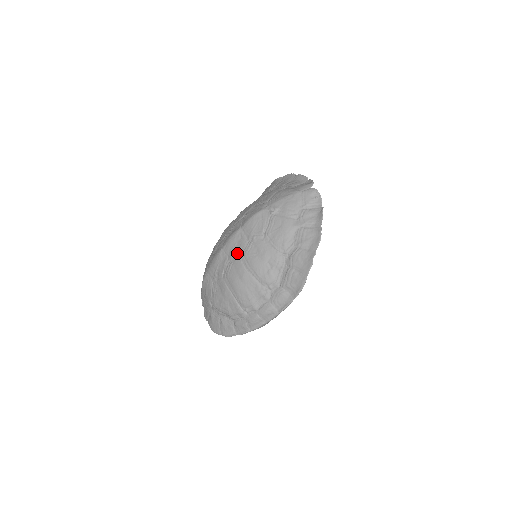
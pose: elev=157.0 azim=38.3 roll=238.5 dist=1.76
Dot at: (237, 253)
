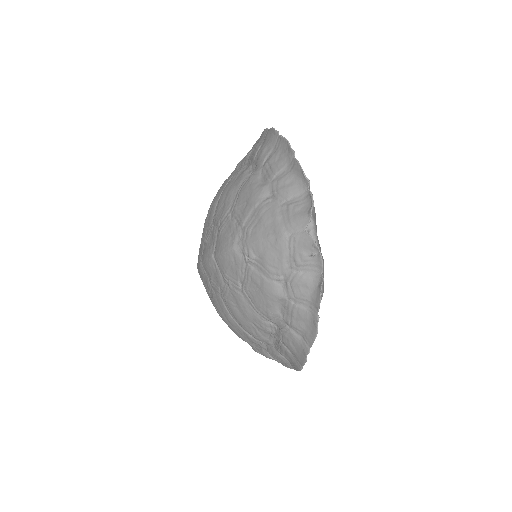
Dot at: (216, 287)
